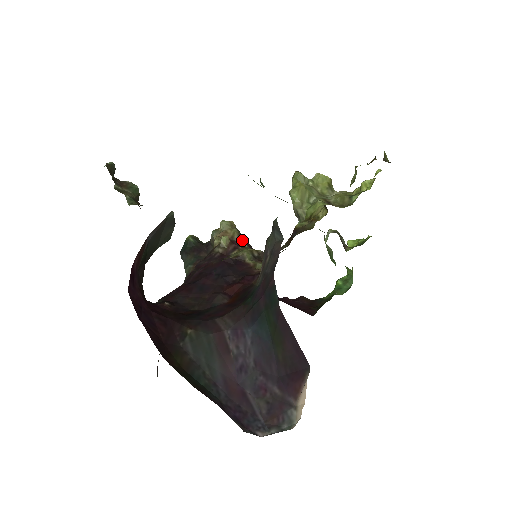
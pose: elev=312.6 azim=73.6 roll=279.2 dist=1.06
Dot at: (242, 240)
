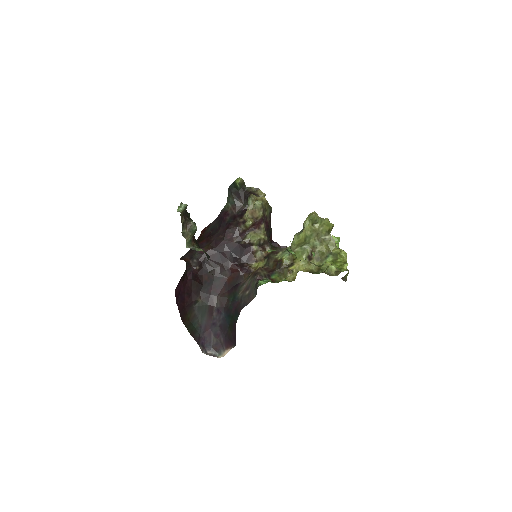
Dot at: (263, 220)
